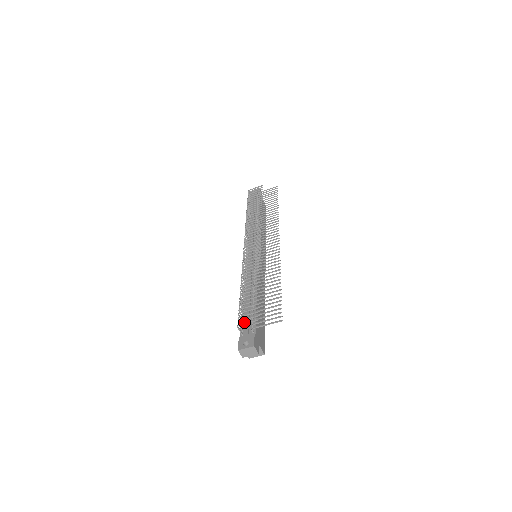
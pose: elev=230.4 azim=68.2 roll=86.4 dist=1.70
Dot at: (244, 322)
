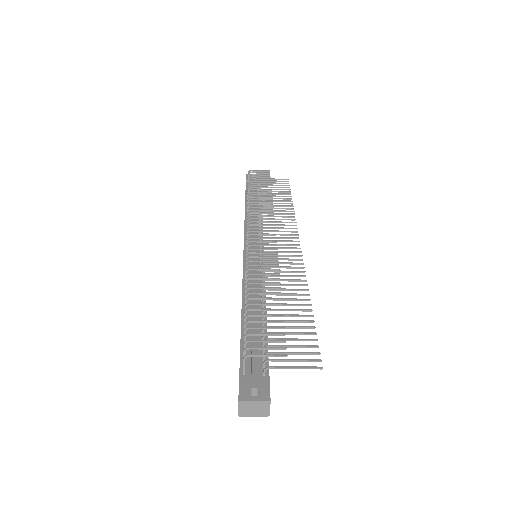
Dot at: (246, 351)
